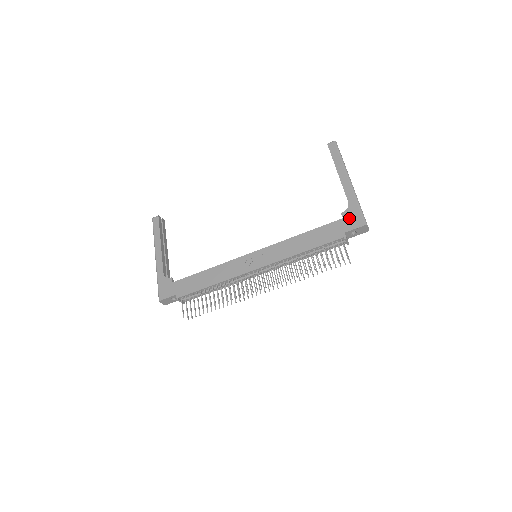
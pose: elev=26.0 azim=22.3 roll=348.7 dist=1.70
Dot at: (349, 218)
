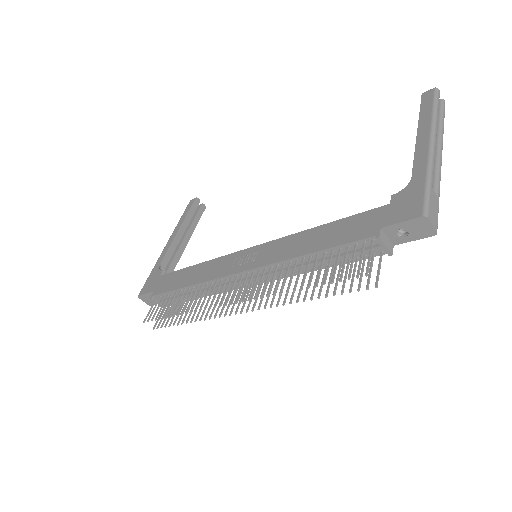
Dot at: (400, 203)
